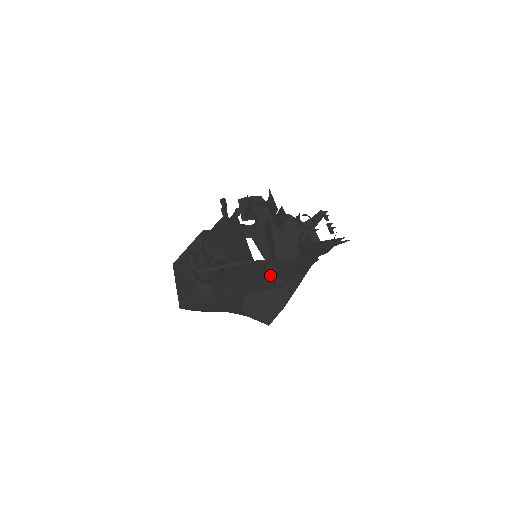
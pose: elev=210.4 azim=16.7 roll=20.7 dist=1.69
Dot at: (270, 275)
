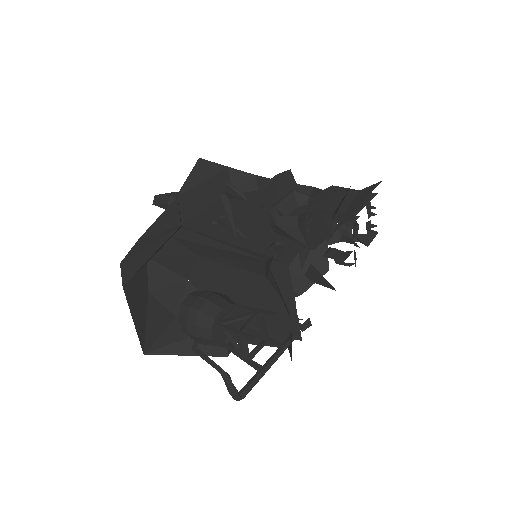
Dot at: occluded
